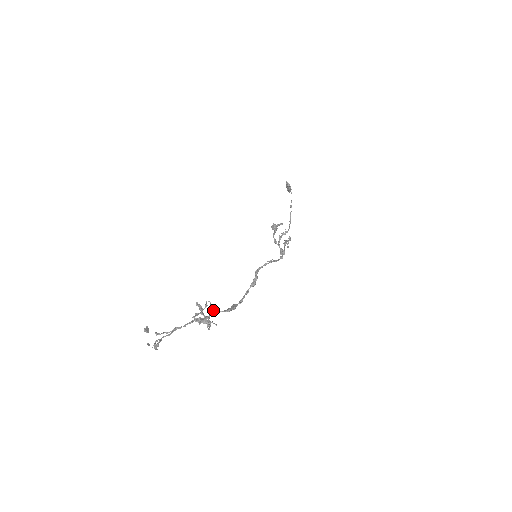
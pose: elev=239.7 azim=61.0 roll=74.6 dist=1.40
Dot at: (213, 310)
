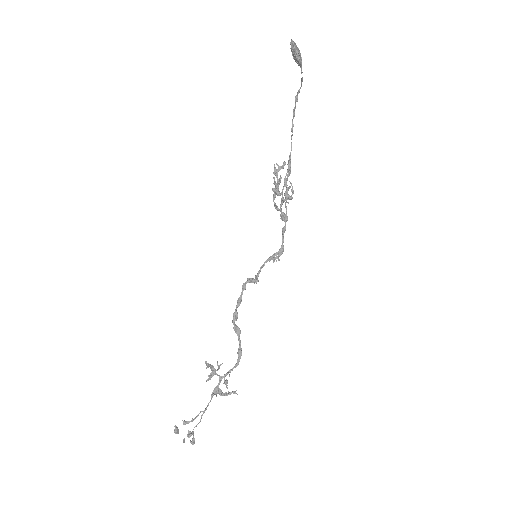
Dot at: (229, 376)
